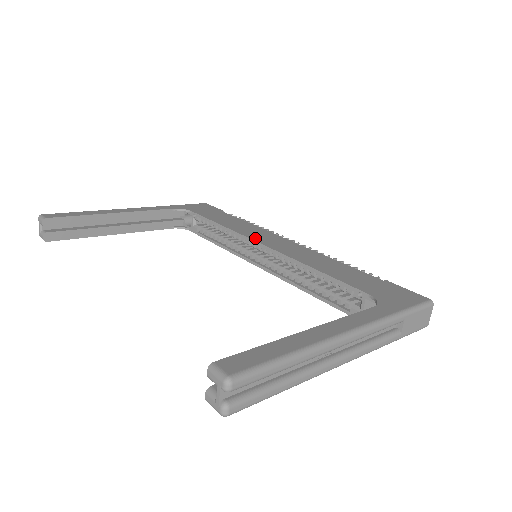
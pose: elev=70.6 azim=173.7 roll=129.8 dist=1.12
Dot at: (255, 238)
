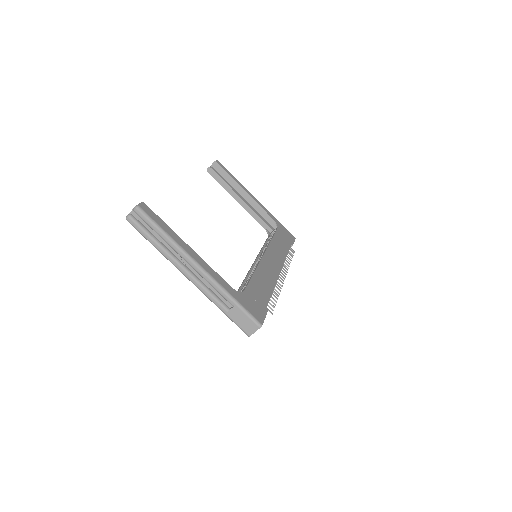
Dot at: (269, 252)
